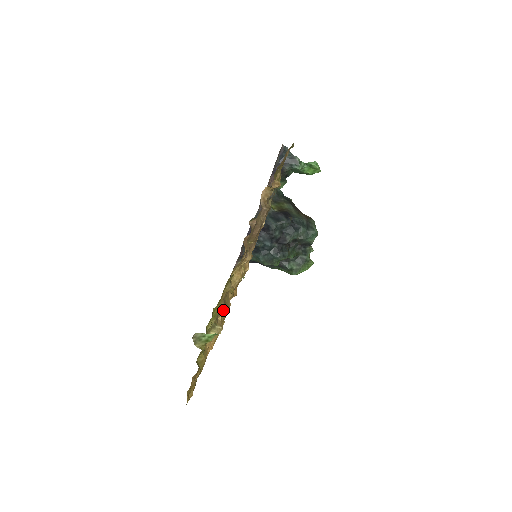
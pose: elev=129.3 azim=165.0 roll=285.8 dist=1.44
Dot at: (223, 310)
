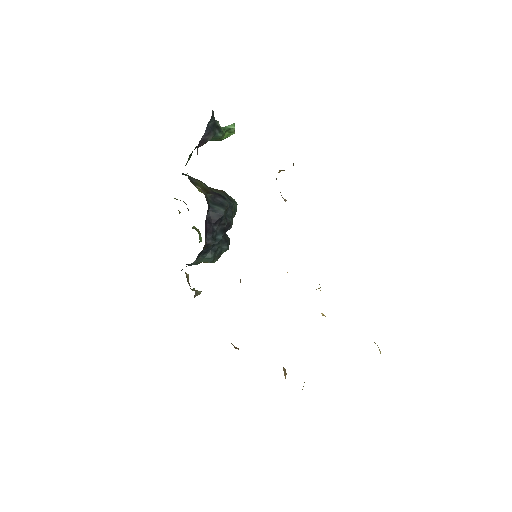
Dot at: occluded
